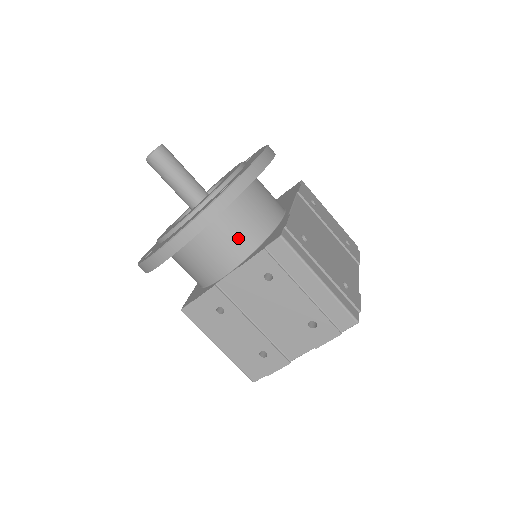
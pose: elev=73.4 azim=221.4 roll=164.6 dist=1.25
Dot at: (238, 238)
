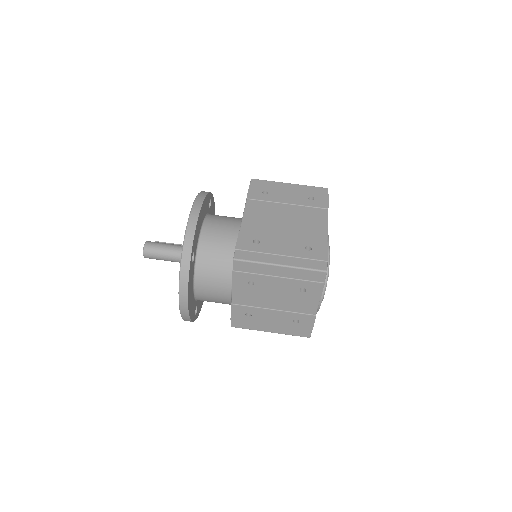
Dot at: (218, 272)
